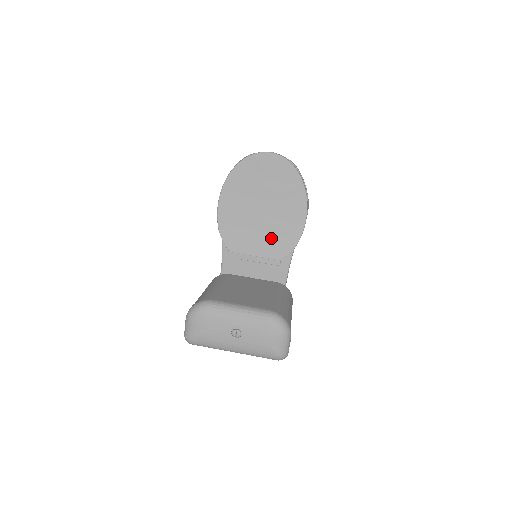
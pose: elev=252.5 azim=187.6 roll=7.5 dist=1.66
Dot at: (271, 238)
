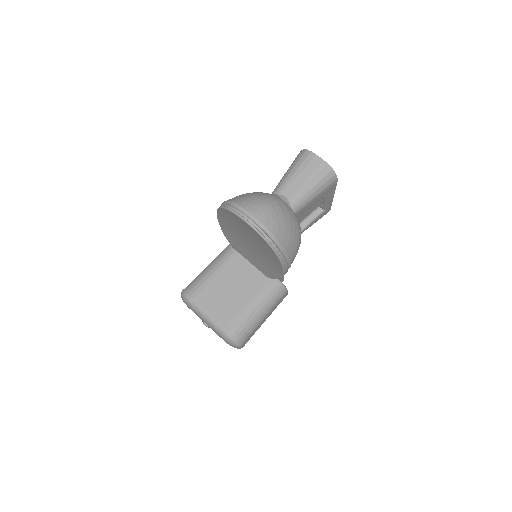
Dot at: (259, 262)
